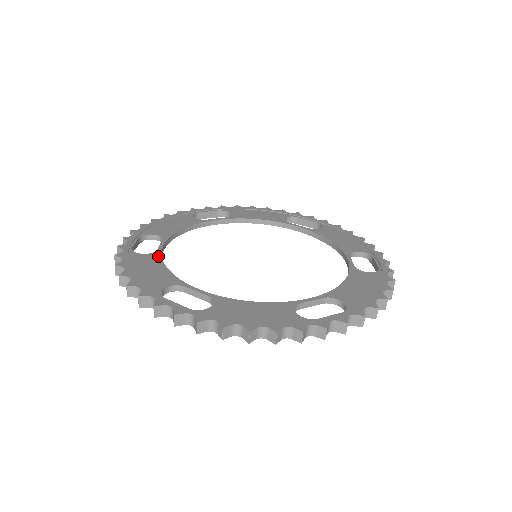
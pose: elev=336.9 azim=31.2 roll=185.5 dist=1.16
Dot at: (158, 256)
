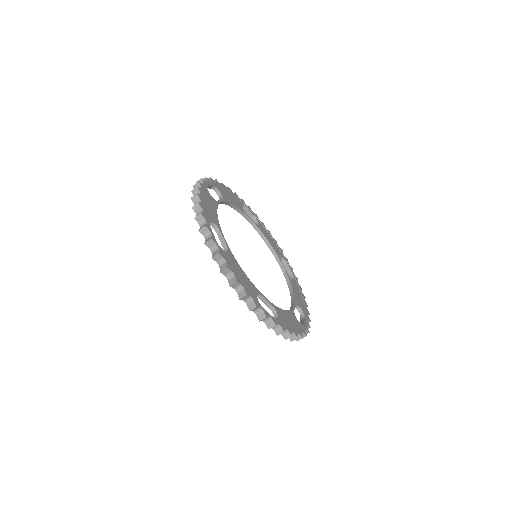
Dot at: (233, 256)
